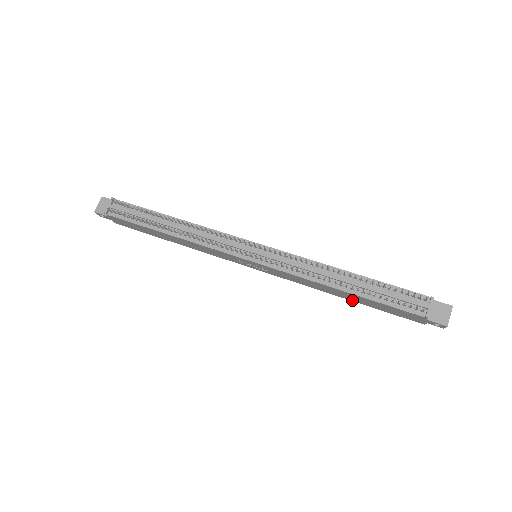
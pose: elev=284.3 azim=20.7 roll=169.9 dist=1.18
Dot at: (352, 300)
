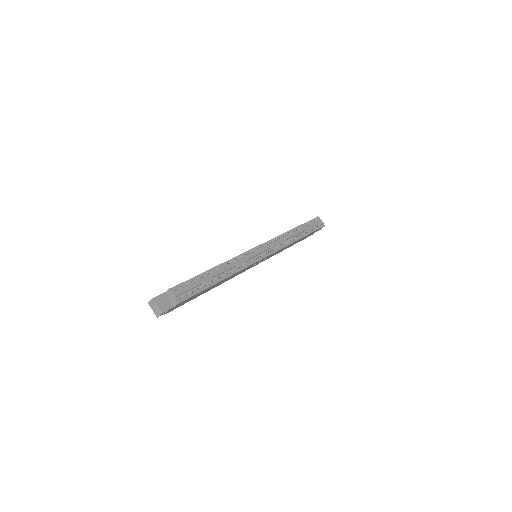
Dot at: occluded
